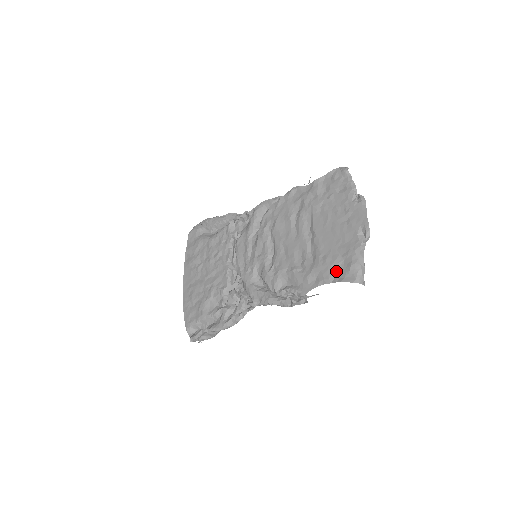
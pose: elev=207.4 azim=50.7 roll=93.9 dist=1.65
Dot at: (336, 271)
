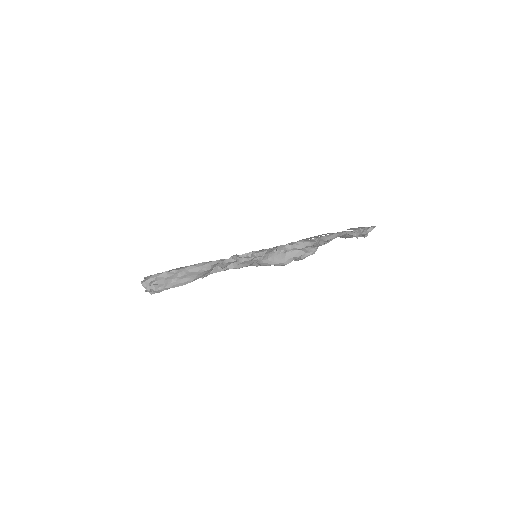
Dot at: occluded
